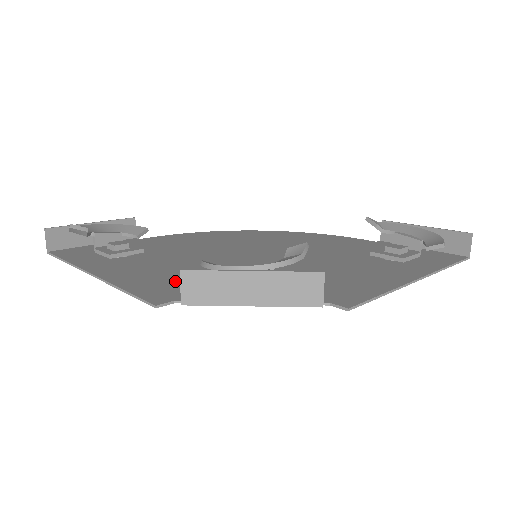
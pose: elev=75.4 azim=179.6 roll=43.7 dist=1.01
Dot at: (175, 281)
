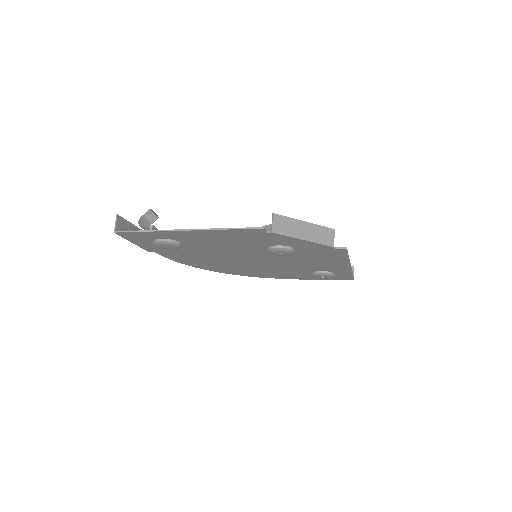
Dot at: (244, 237)
